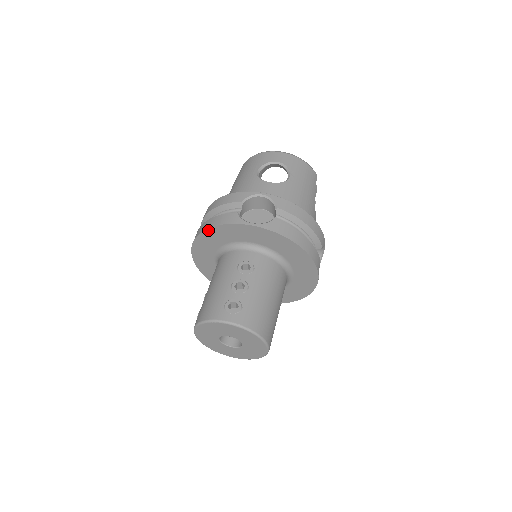
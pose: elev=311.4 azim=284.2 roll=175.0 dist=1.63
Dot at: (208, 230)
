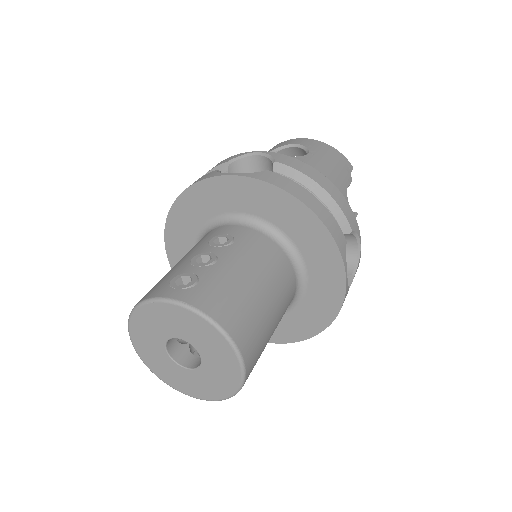
Dot at: (178, 201)
